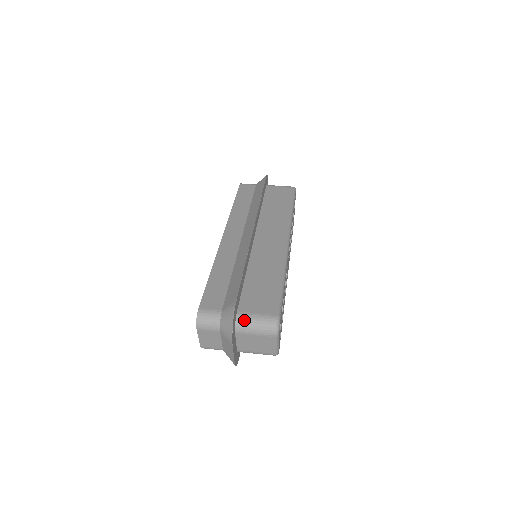
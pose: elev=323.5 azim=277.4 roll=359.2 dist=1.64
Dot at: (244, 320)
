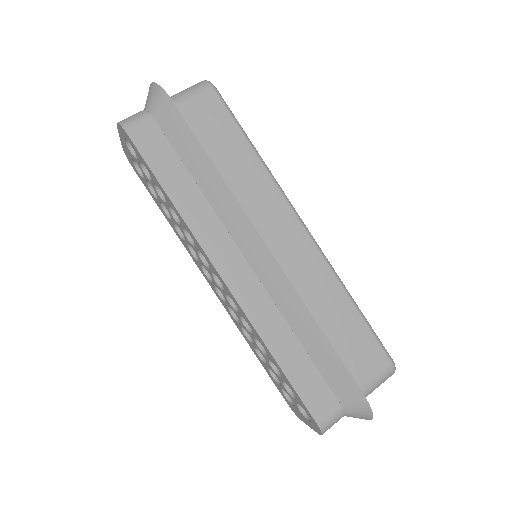
Dot at: (367, 394)
